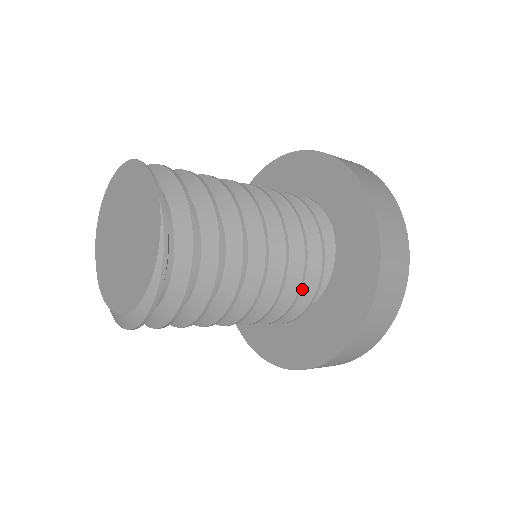
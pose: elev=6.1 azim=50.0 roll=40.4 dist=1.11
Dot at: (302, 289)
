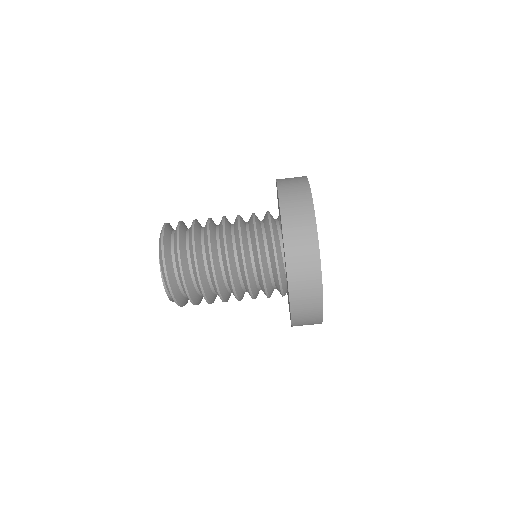
Dot at: occluded
